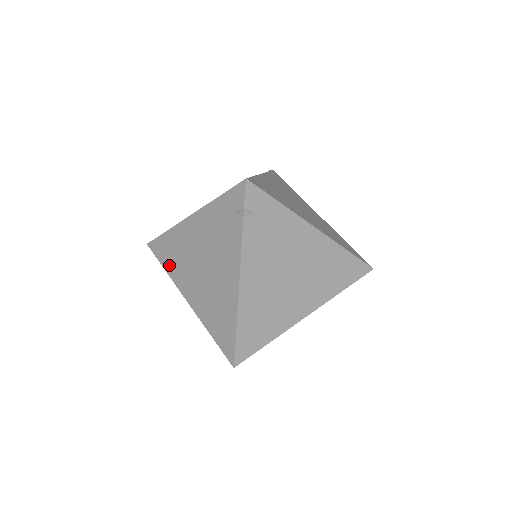
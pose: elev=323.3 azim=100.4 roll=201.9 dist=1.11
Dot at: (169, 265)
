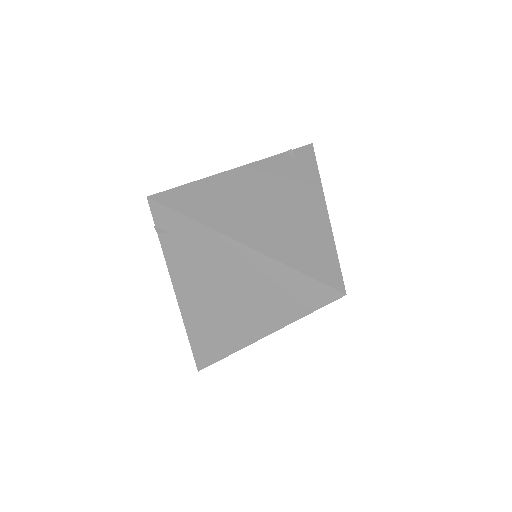
Dot at: occluded
